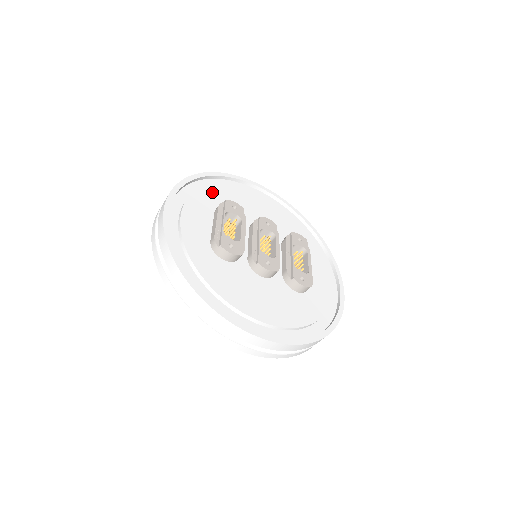
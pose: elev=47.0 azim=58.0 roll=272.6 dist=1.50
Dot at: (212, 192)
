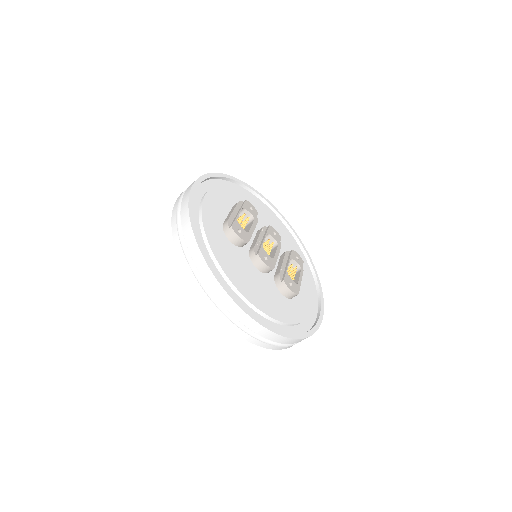
Dot at: (236, 192)
